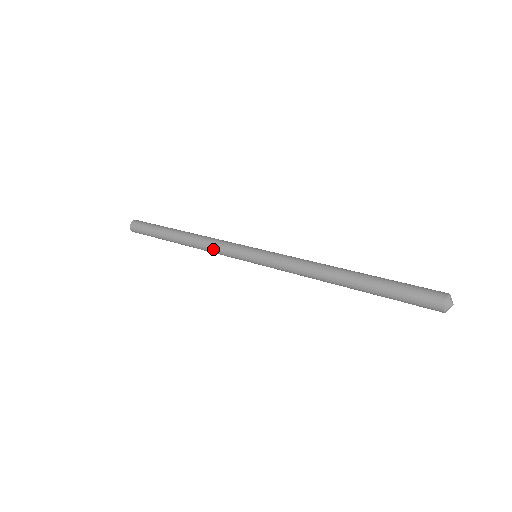
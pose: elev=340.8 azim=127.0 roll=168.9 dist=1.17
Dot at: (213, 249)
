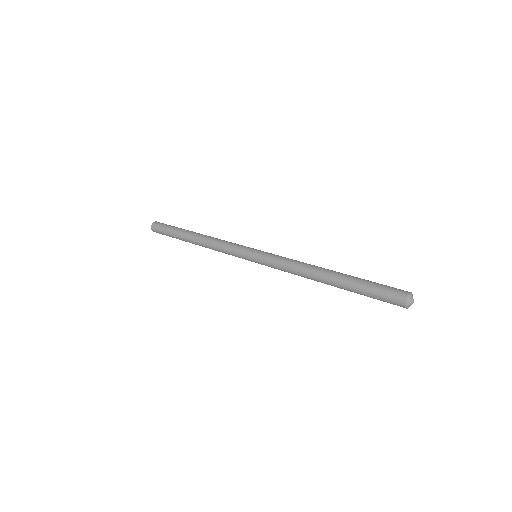
Dot at: (221, 244)
